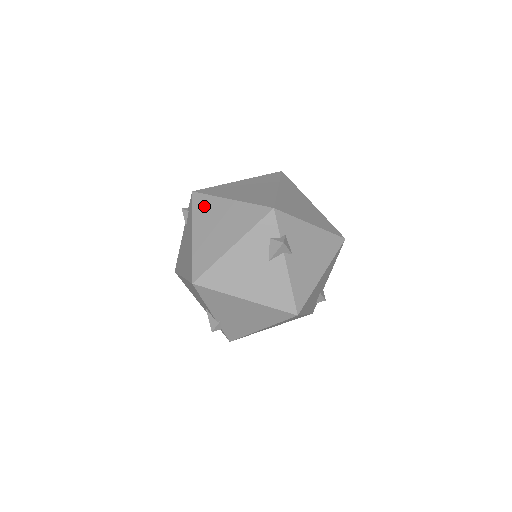
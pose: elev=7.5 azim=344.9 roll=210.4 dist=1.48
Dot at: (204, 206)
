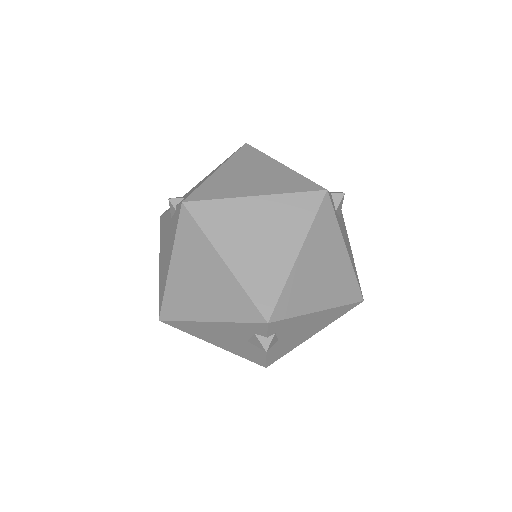
Dot at: (191, 240)
